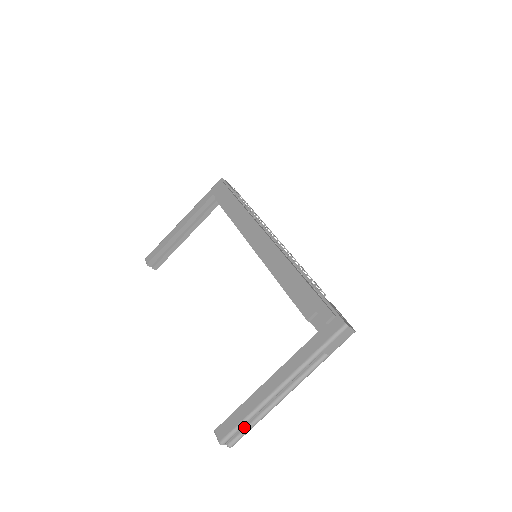
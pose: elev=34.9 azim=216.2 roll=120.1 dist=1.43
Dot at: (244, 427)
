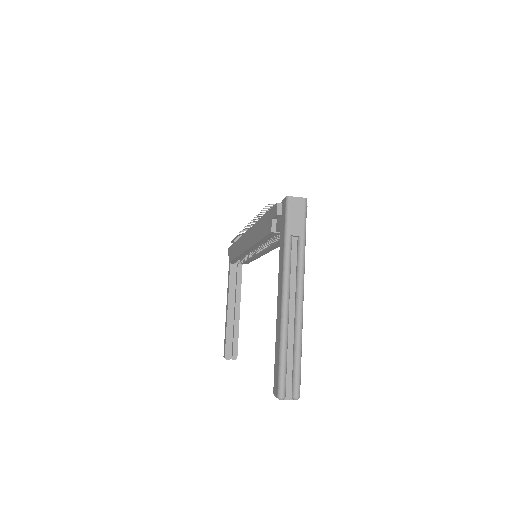
Dot at: (292, 366)
